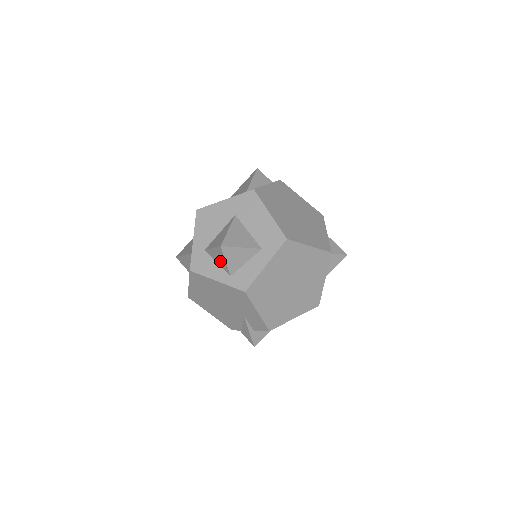
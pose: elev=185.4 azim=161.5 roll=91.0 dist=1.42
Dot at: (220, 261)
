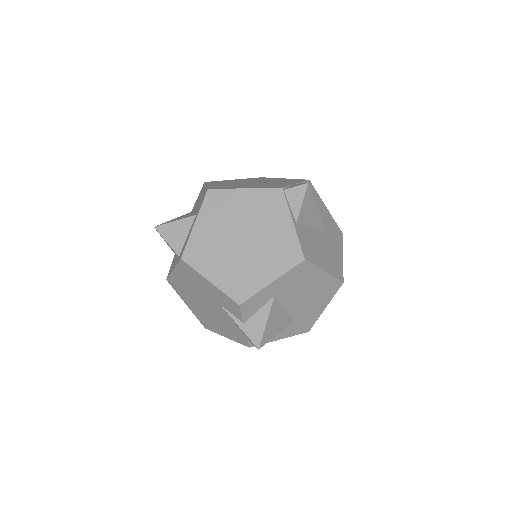
Dot at: (172, 249)
